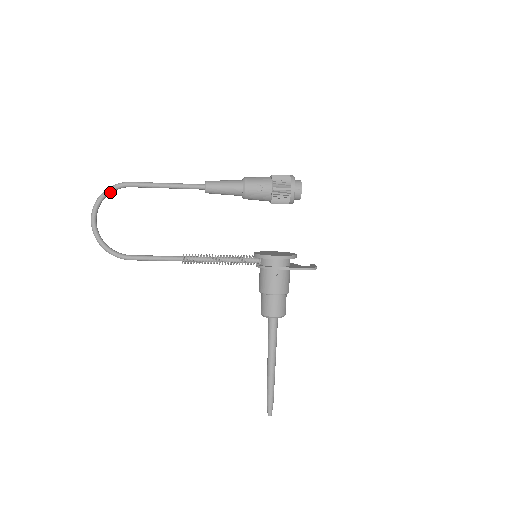
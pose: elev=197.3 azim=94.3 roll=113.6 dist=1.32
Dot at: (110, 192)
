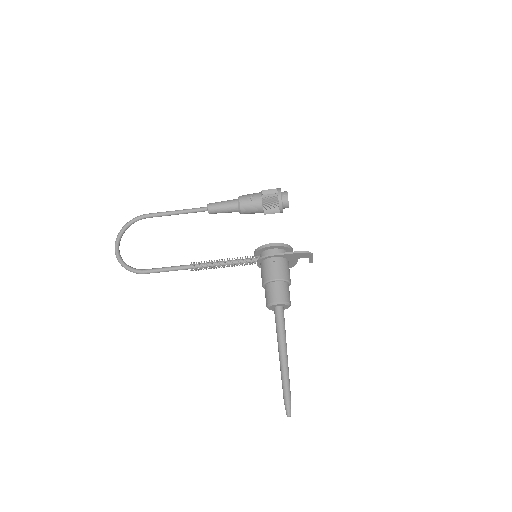
Dot at: (131, 223)
